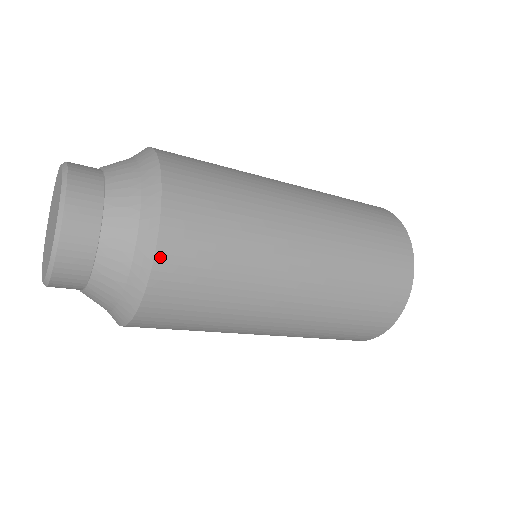
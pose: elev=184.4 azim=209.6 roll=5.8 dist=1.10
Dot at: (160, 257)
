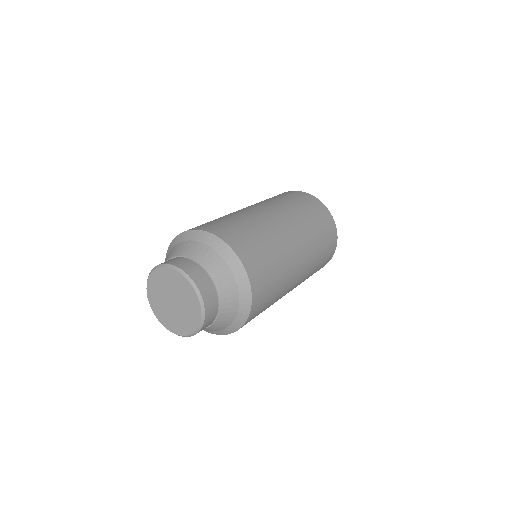
Dot at: (254, 295)
